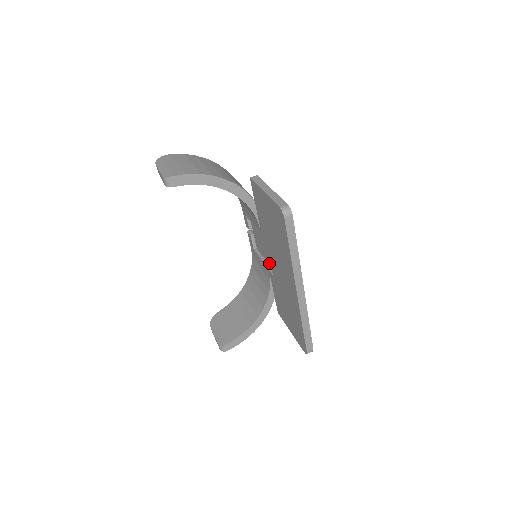
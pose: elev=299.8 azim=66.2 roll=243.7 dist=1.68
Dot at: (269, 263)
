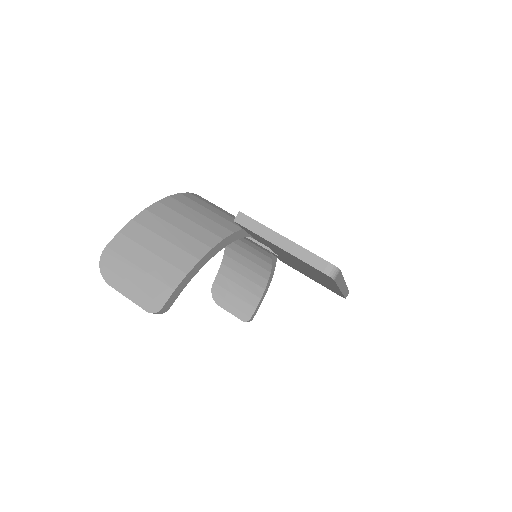
Dot at: occluded
